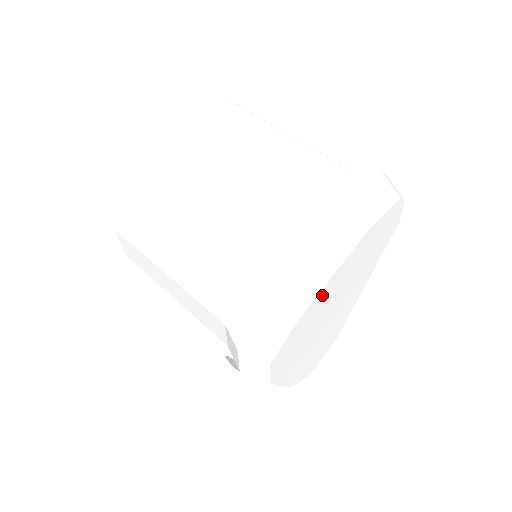
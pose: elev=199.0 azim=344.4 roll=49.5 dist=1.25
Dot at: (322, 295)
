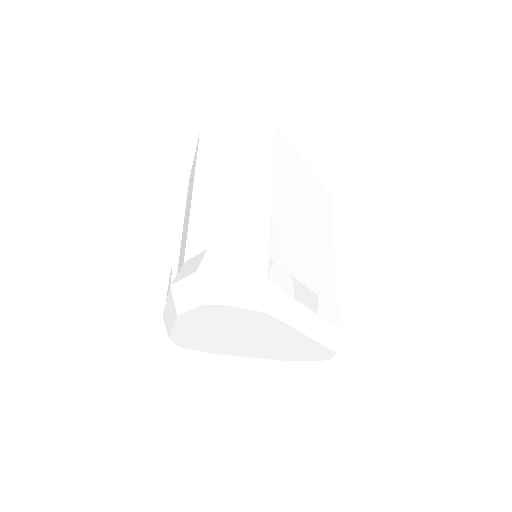
Dot at: (183, 333)
